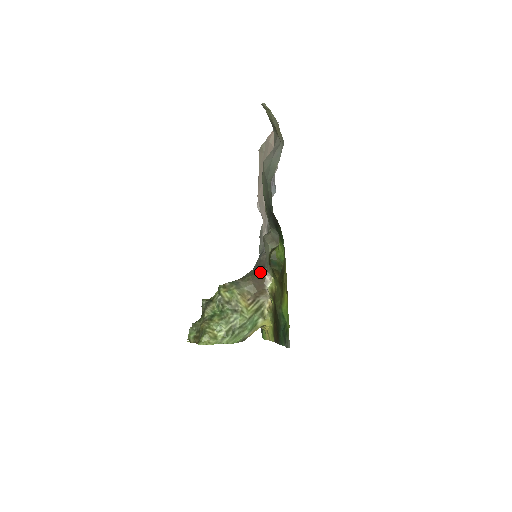
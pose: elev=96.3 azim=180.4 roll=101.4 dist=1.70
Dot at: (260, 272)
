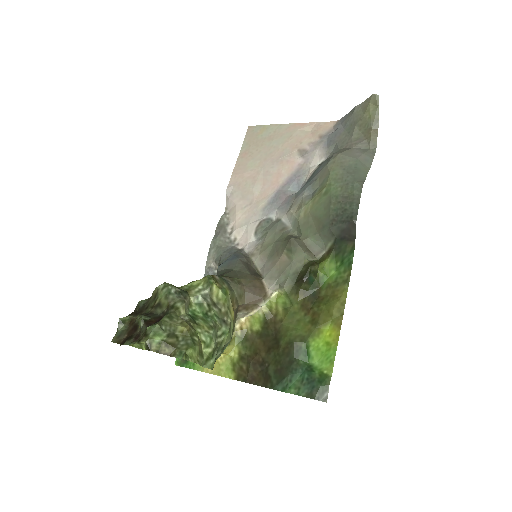
Dot at: (258, 280)
